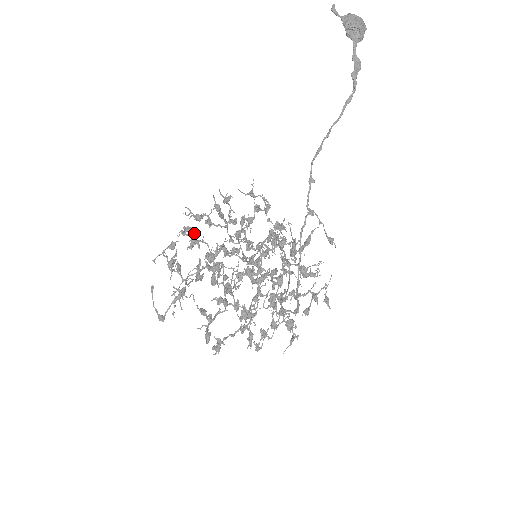
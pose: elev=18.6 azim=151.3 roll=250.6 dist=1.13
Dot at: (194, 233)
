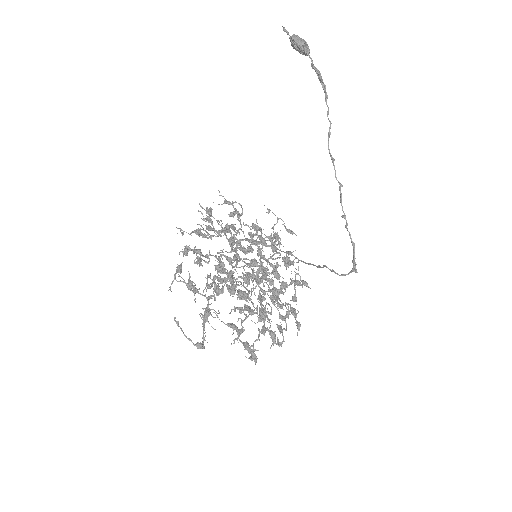
Dot at: (195, 251)
